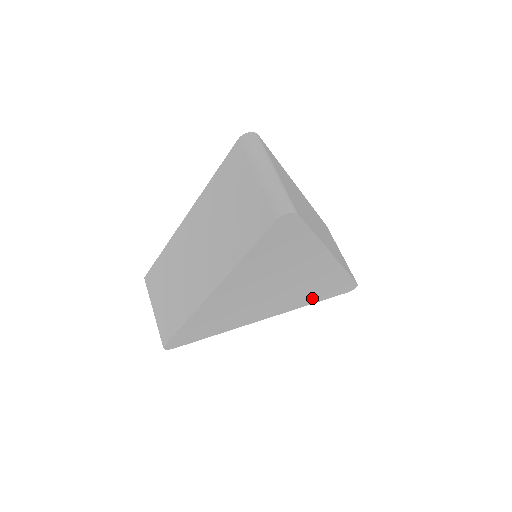
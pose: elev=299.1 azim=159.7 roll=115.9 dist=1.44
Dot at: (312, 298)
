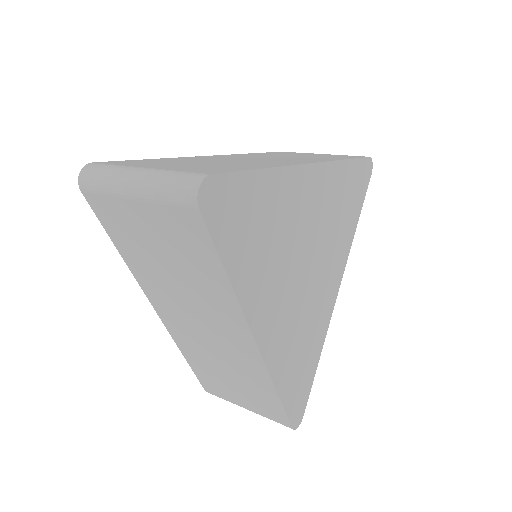
Dot at: (288, 374)
